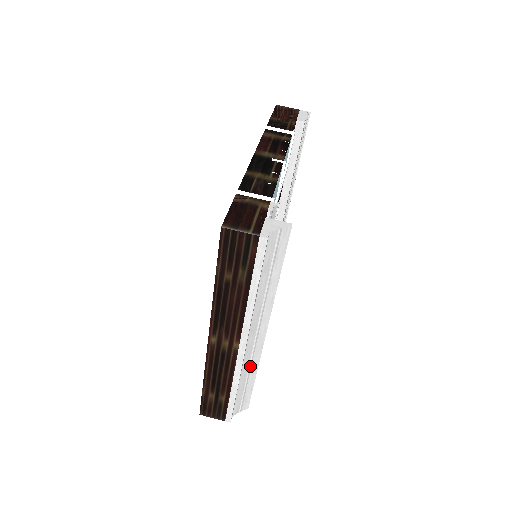
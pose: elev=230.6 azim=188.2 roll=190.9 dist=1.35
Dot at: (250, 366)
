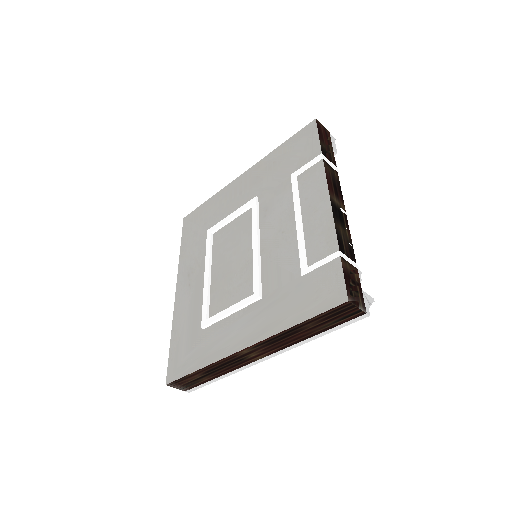
Dot at: occluded
